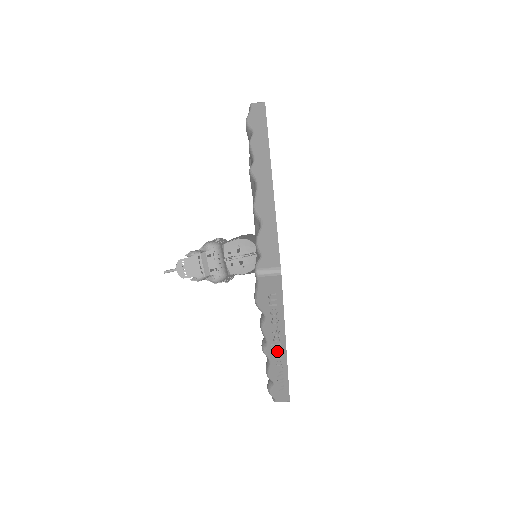
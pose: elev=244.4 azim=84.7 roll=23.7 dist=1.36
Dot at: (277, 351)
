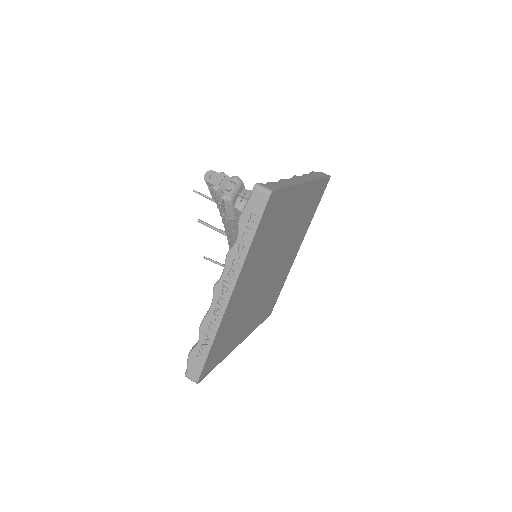
Dot at: (224, 294)
